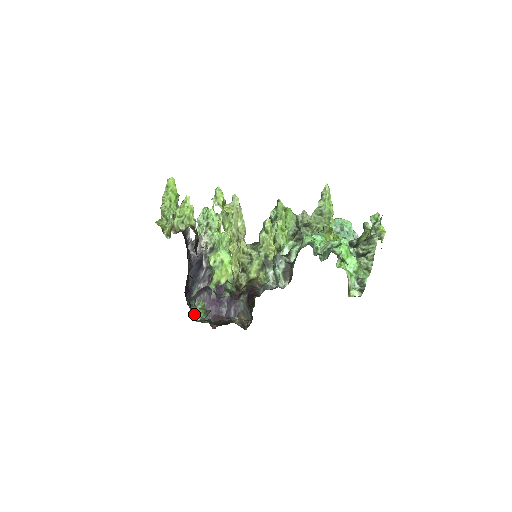
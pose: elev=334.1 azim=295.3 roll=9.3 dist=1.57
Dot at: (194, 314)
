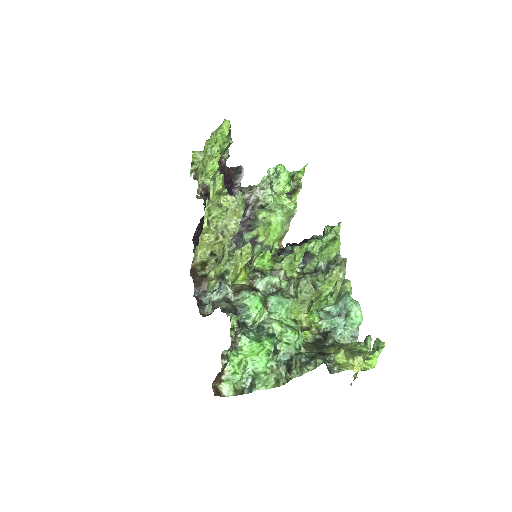
Dot at: occluded
